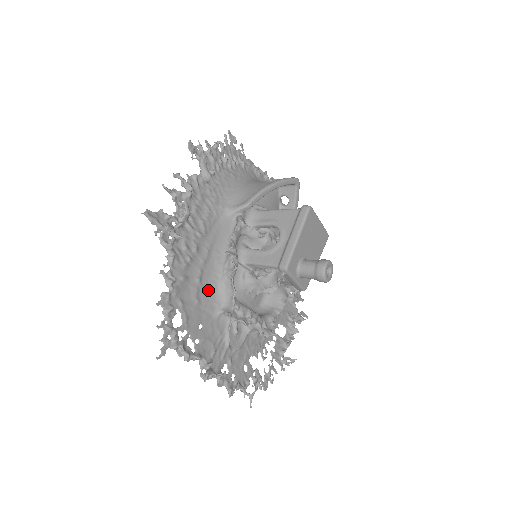
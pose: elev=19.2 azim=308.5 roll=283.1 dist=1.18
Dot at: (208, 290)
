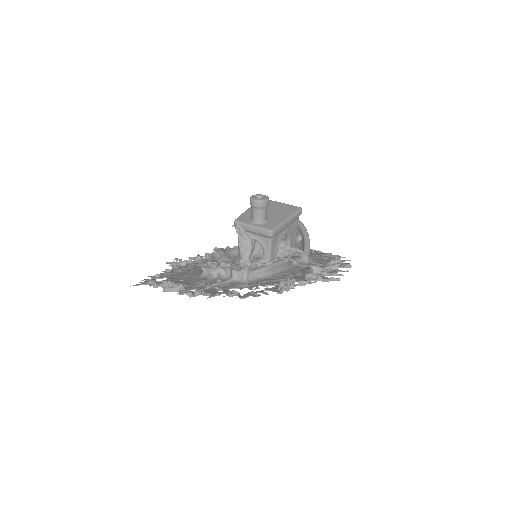
Dot at: (199, 272)
